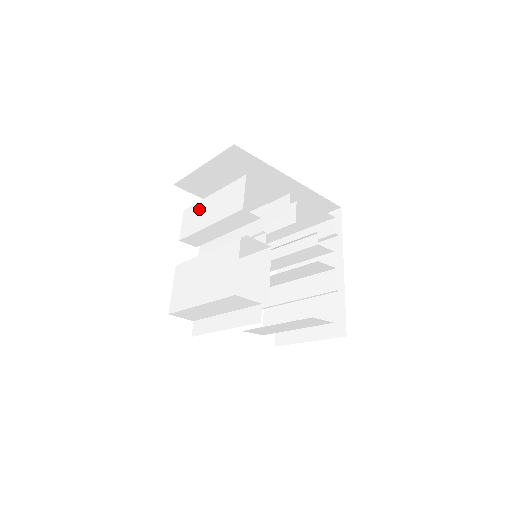
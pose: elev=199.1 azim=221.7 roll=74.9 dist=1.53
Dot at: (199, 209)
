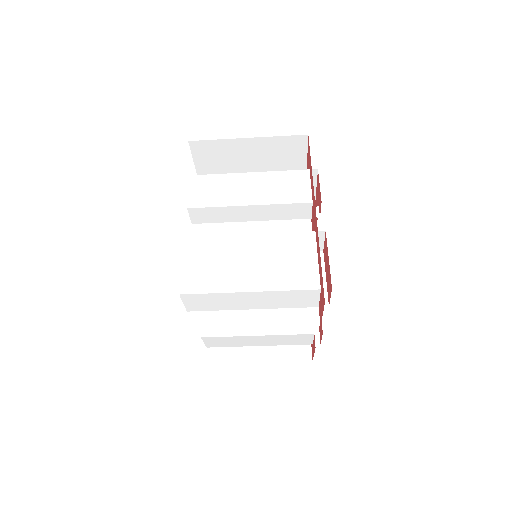
Dot at: (226, 182)
